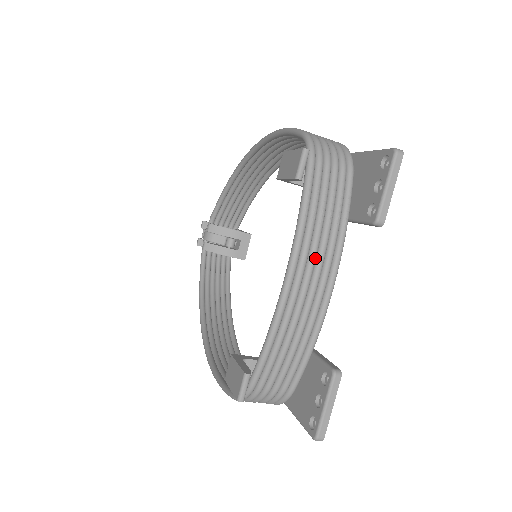
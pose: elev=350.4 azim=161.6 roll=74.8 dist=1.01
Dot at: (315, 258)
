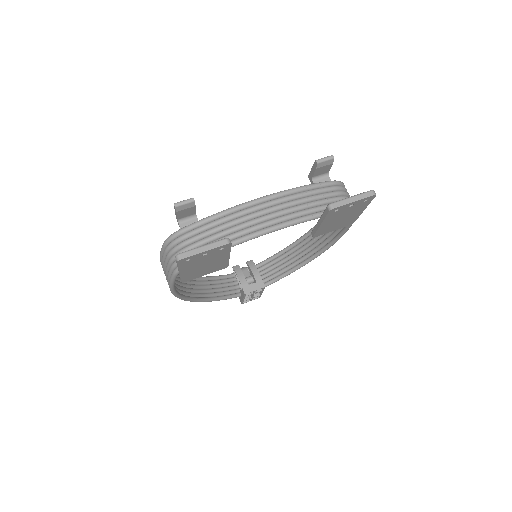
Dot at: (284, 206)
